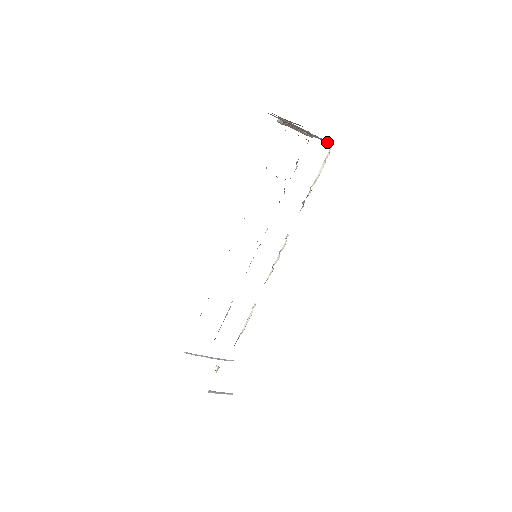
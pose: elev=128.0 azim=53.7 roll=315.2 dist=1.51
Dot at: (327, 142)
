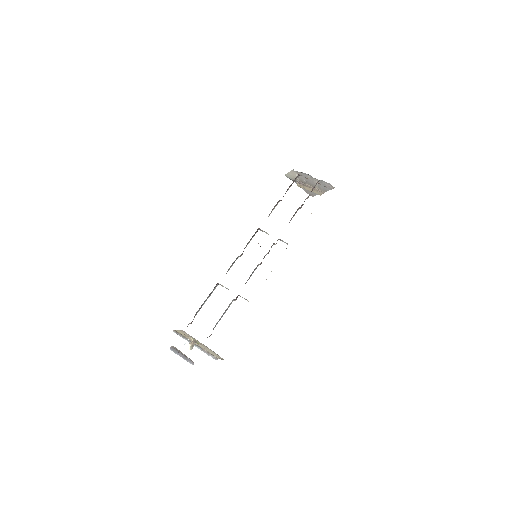
Dot at: (330, 187)
